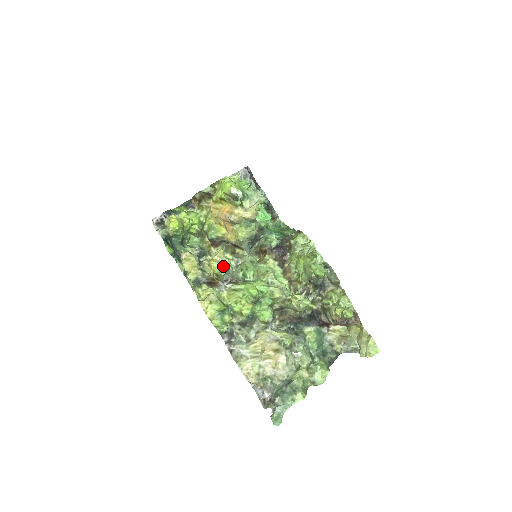
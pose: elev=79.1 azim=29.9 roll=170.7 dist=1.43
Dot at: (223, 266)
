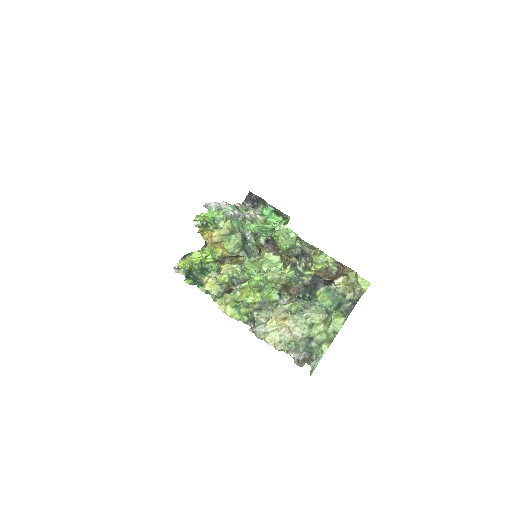
Dot at: (223, 275)
